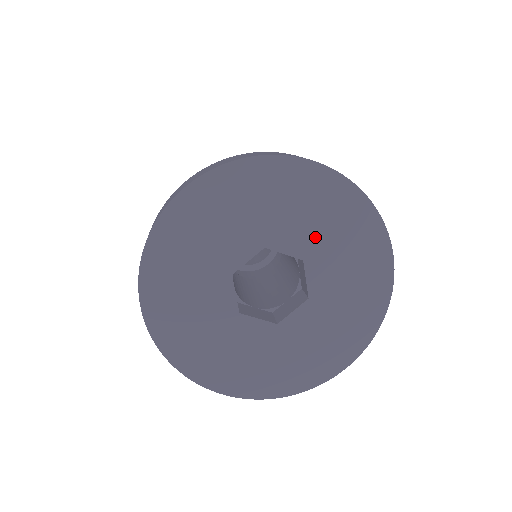
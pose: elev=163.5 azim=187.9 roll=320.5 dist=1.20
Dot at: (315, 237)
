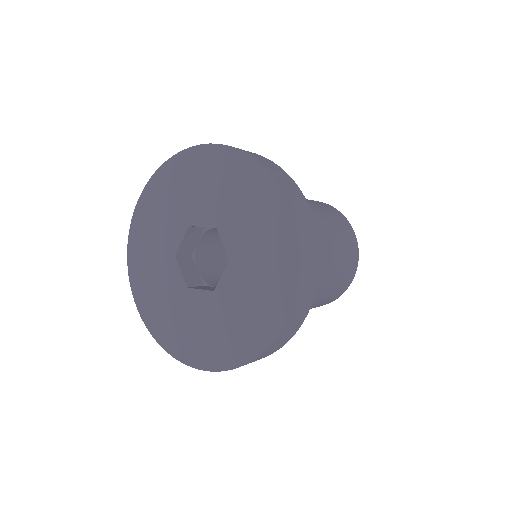
Dot at: (218, 204)
